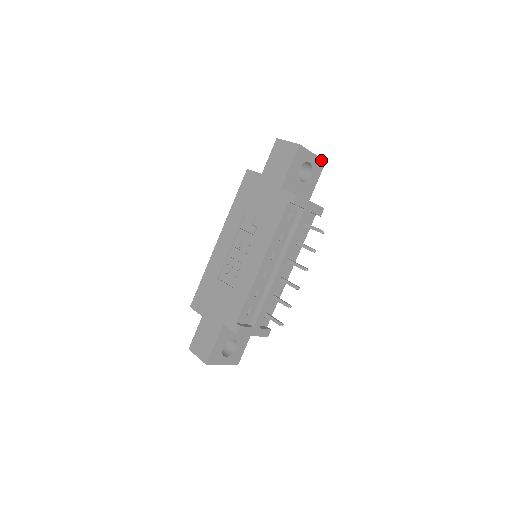
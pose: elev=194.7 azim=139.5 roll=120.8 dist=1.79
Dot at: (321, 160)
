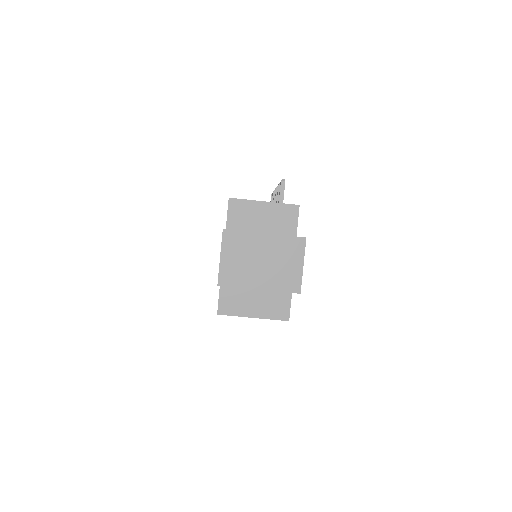
Dot at: occluded
